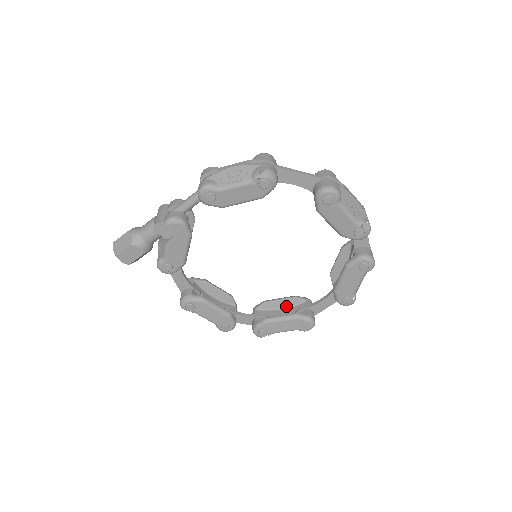
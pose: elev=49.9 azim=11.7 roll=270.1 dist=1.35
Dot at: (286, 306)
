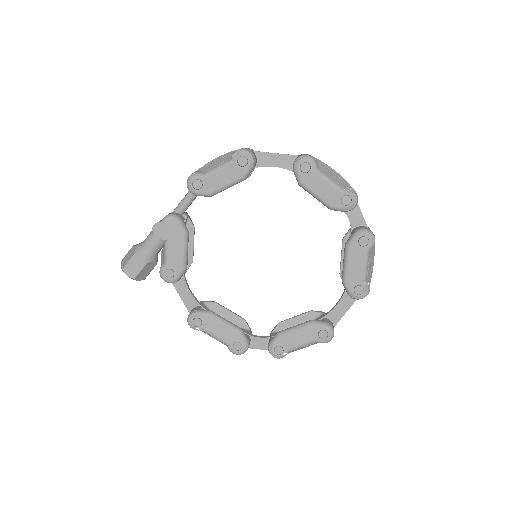
Dot at: occluded
